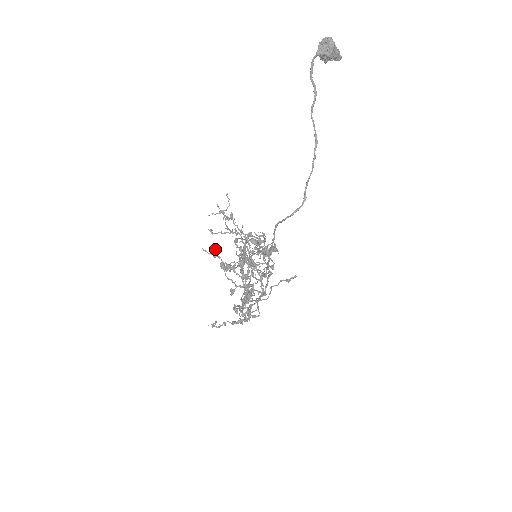
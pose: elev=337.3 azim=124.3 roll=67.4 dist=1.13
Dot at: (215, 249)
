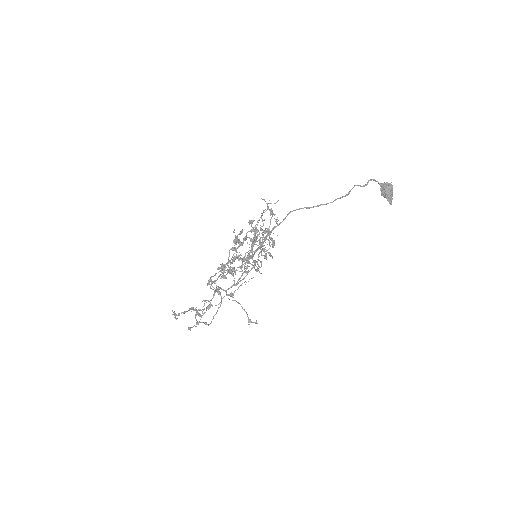
Dot at: (241, 230)
